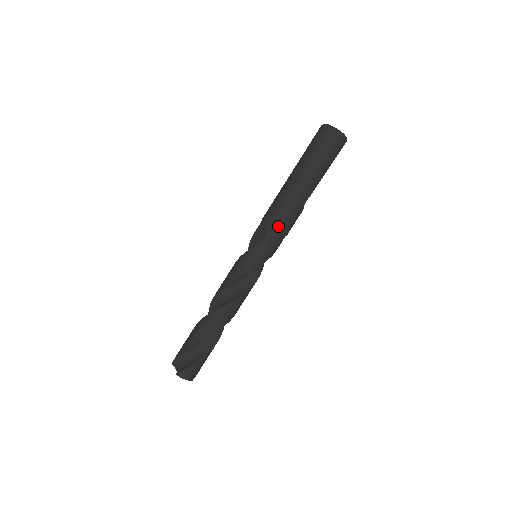
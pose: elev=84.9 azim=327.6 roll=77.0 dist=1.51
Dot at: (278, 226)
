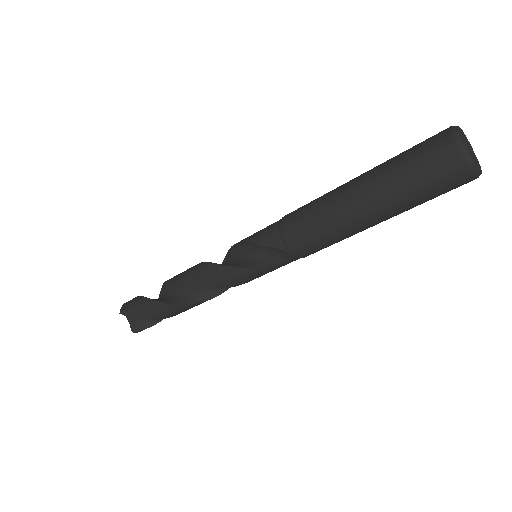
Dot at: occluded
